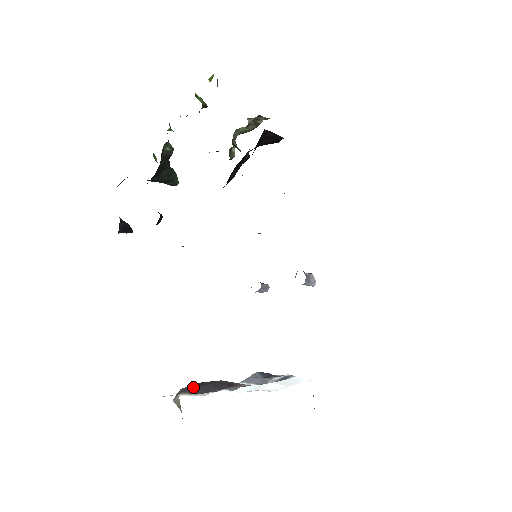
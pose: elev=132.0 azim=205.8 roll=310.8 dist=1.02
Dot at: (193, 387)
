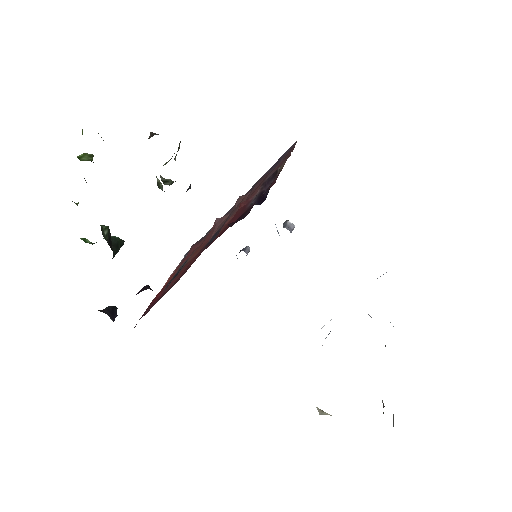
Dot at: occluded
